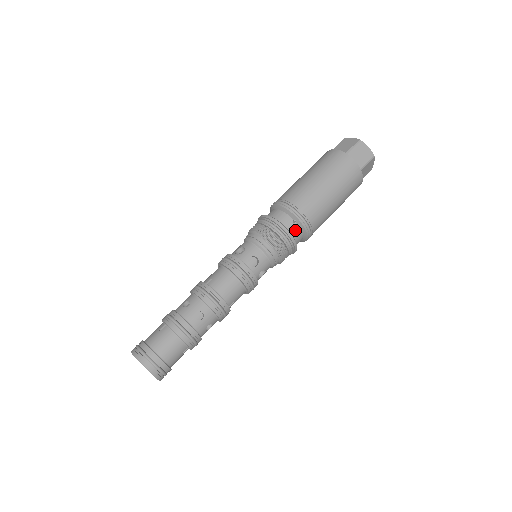
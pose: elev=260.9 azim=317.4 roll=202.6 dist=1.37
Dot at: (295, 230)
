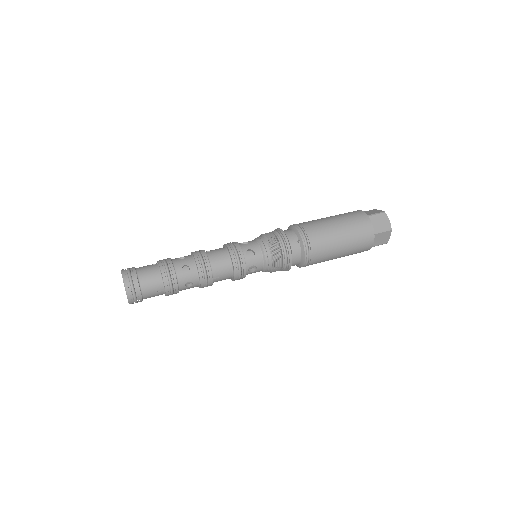
Dot at: (296, 248)
